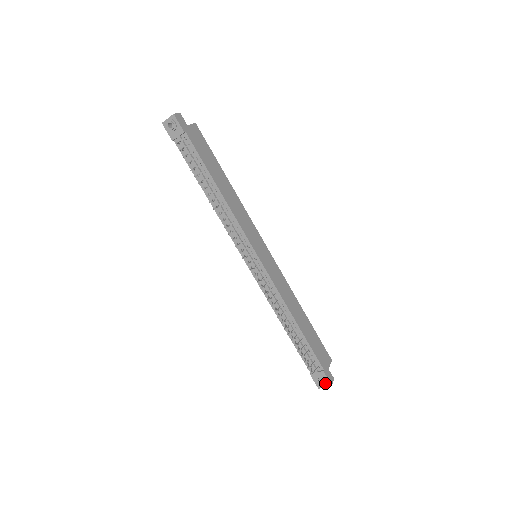
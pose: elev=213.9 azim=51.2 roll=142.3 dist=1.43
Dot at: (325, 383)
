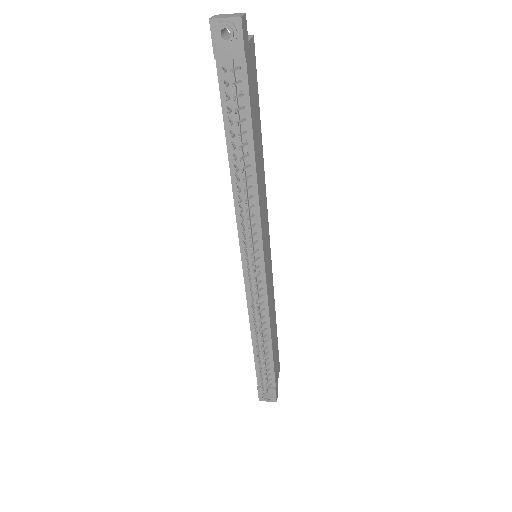
Dot at: (271, 399)
